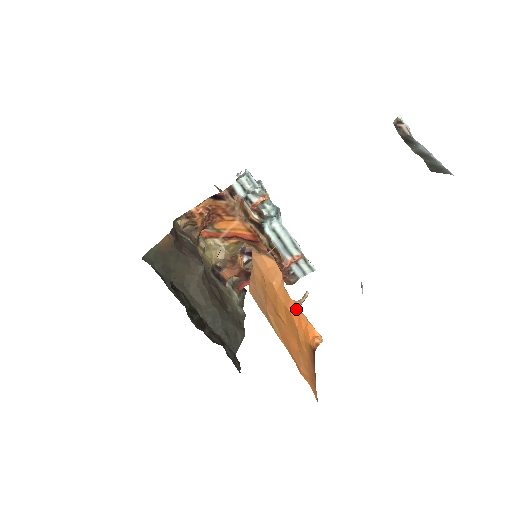
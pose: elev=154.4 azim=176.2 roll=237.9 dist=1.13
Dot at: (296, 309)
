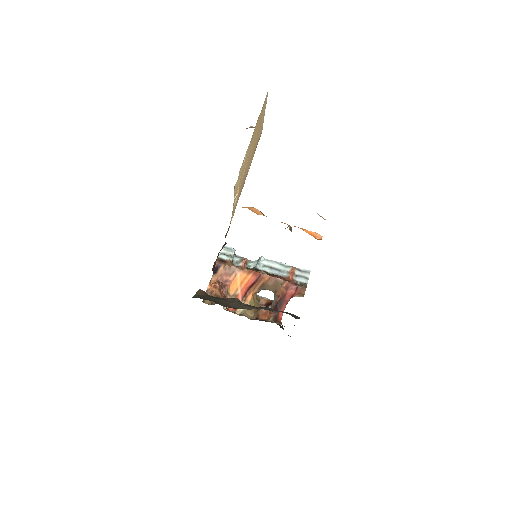
Dot at: occluded
